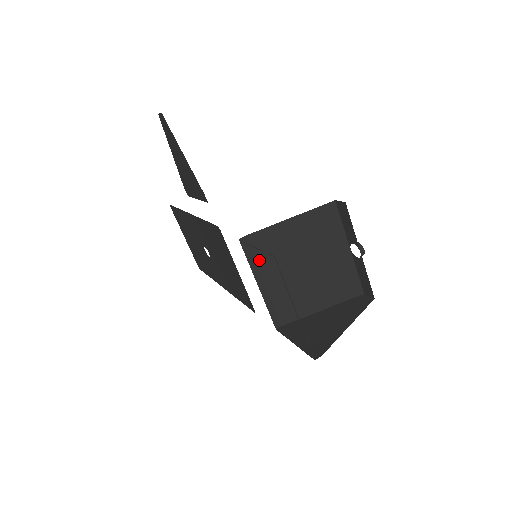
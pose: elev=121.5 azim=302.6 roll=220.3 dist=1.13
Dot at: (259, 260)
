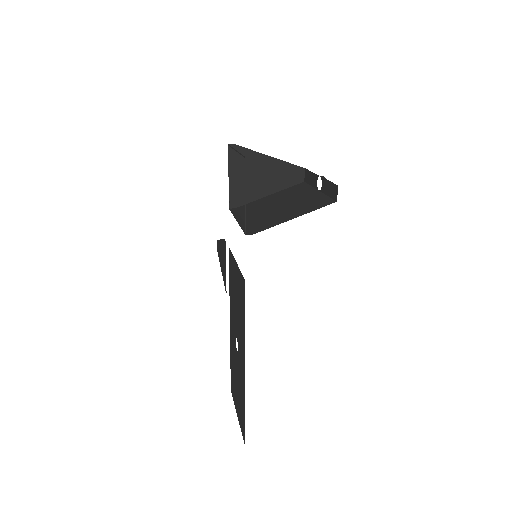
Dot at: (242, 214)
